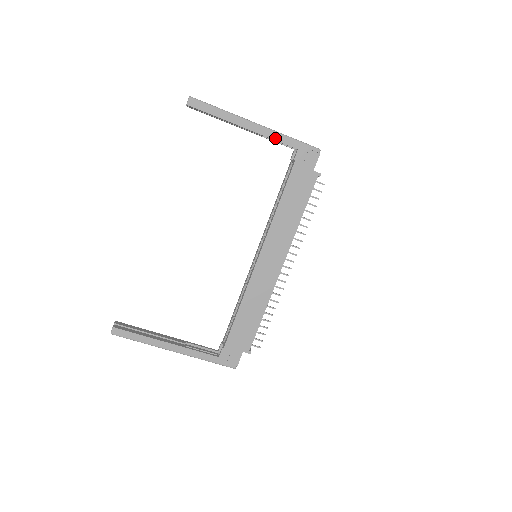
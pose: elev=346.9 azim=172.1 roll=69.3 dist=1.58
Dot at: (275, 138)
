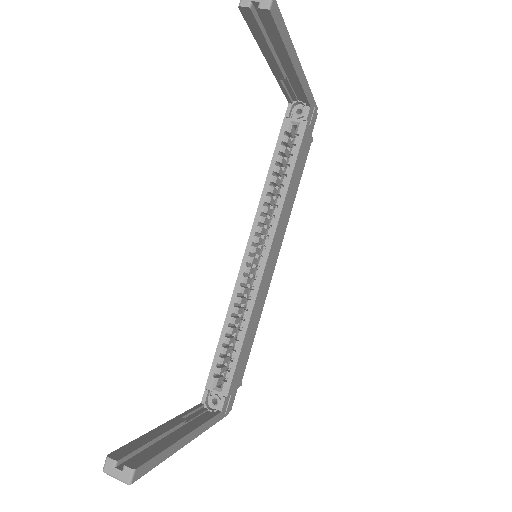
Dot at: (305, 88)
